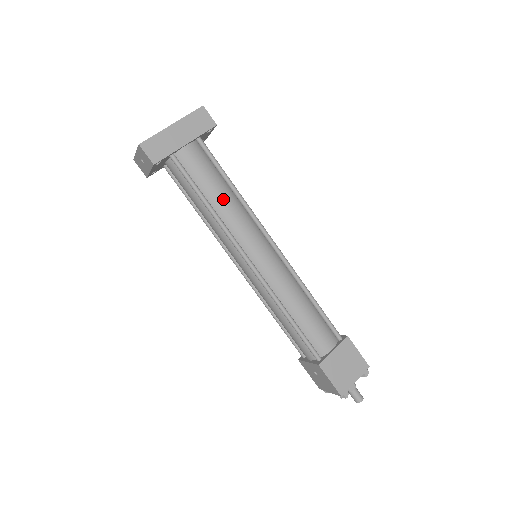
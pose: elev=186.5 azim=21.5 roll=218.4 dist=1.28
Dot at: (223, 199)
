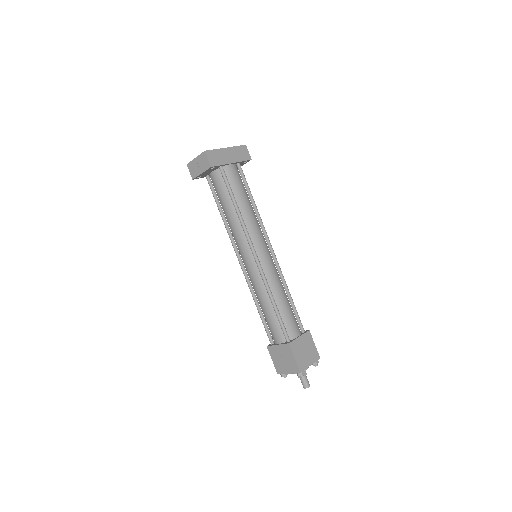
Dot at: (247, 207)
